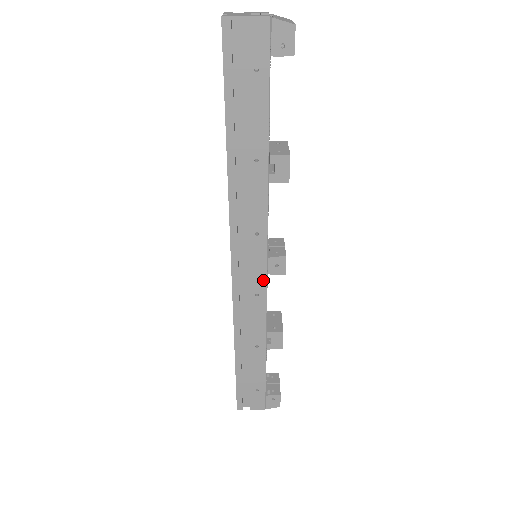
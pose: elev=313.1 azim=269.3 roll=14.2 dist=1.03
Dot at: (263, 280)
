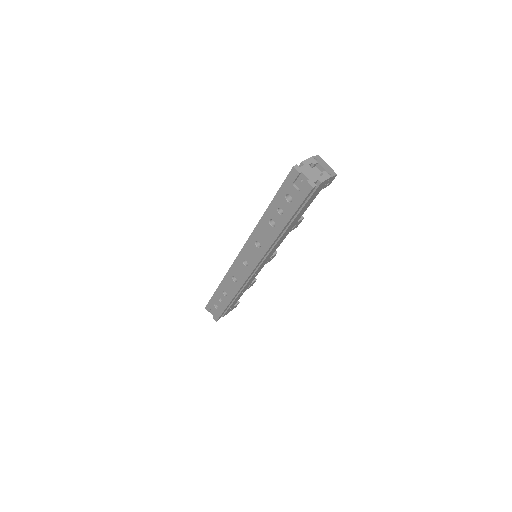
Dot at: (262, 267)
